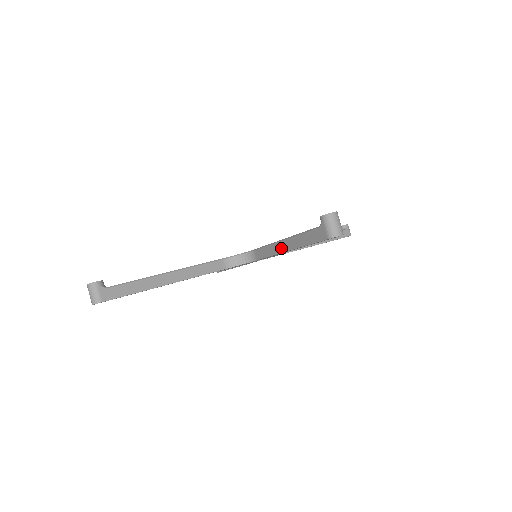
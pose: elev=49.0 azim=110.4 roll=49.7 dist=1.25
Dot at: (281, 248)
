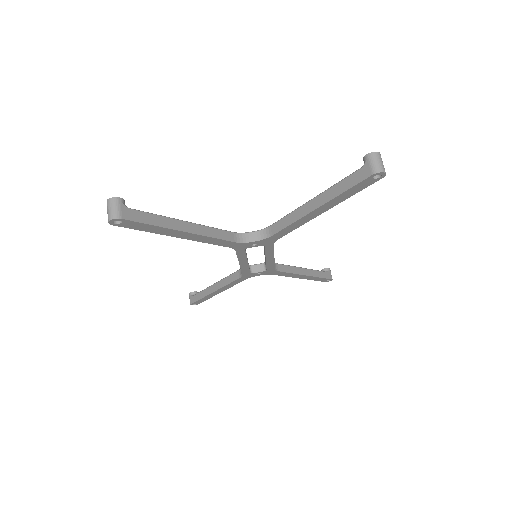
Dot at: (308, 209)
